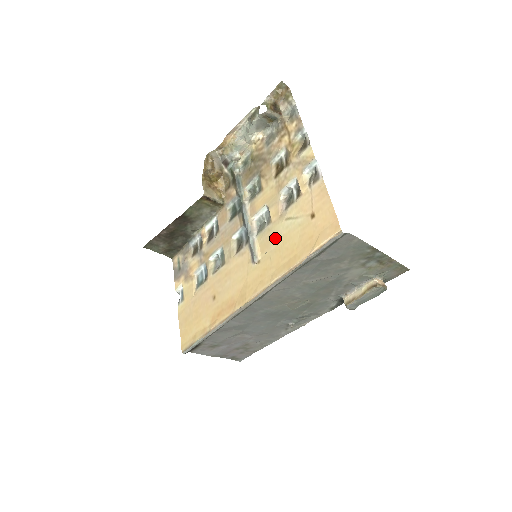
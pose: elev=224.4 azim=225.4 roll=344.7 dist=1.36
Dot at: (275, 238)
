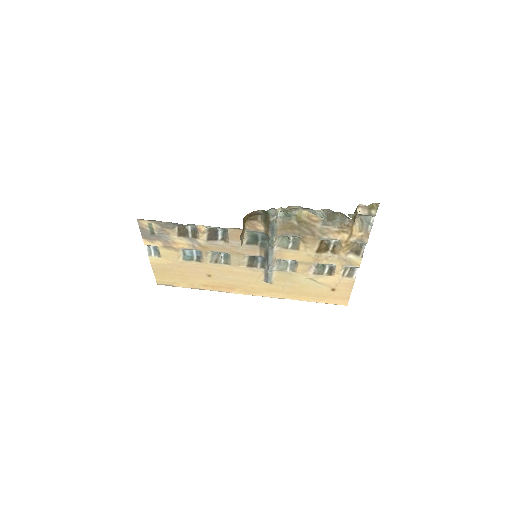
Dot at: (294, 282)
